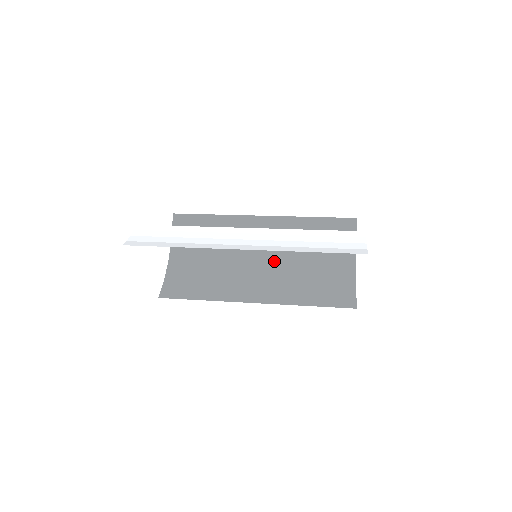
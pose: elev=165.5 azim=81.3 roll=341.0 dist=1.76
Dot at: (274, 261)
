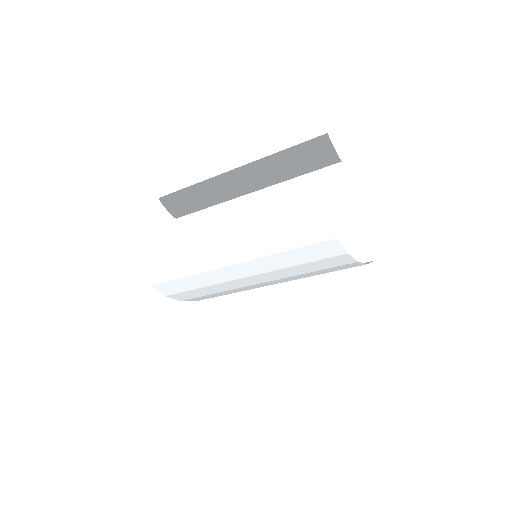
Dot at: (275, 281)
